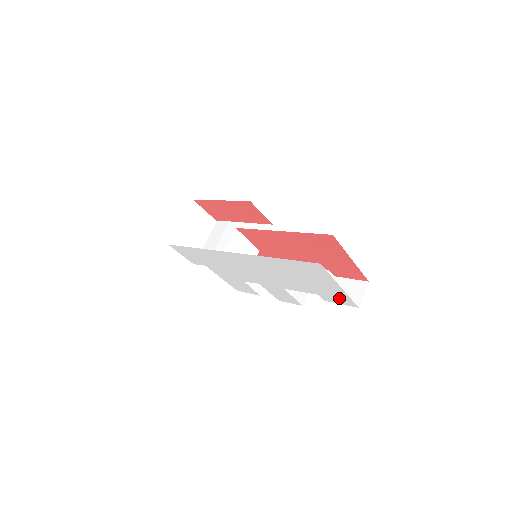
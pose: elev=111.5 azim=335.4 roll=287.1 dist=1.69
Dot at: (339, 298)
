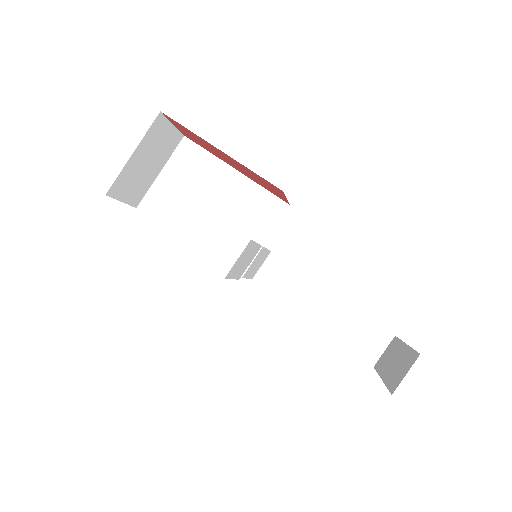
Dot at: occluded
